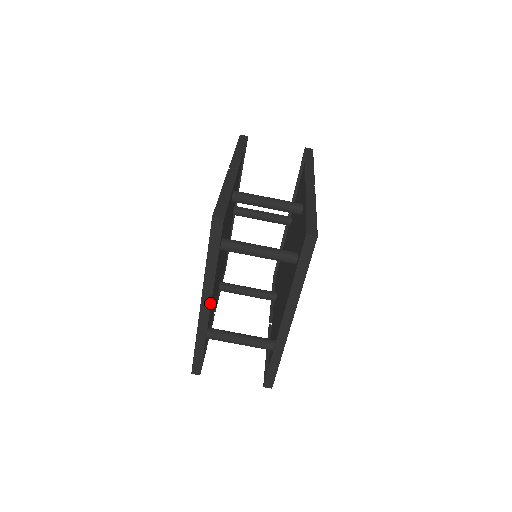
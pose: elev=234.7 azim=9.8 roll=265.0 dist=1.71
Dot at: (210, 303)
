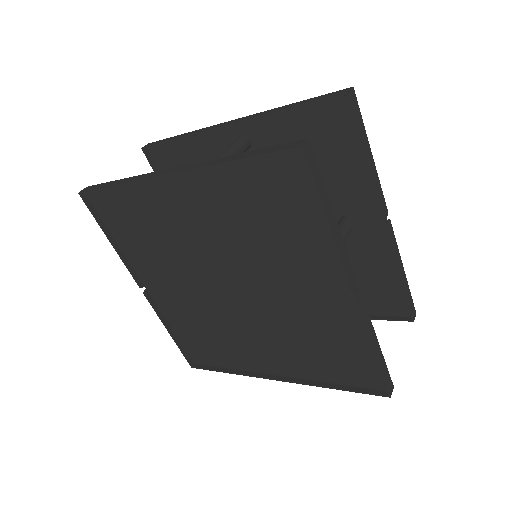
Dot at: occluded
